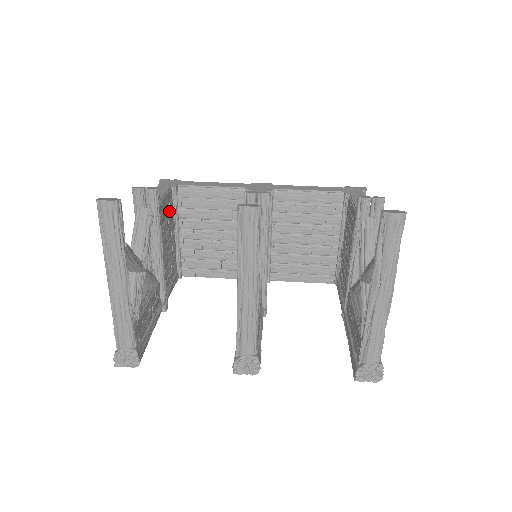
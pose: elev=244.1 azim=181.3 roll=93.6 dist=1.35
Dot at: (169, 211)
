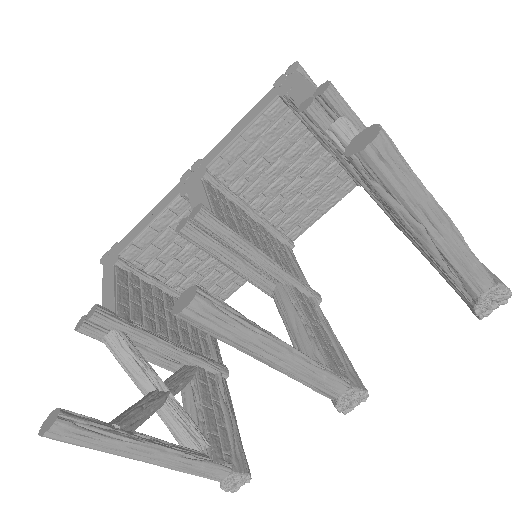
Dot at: (137, 289)
